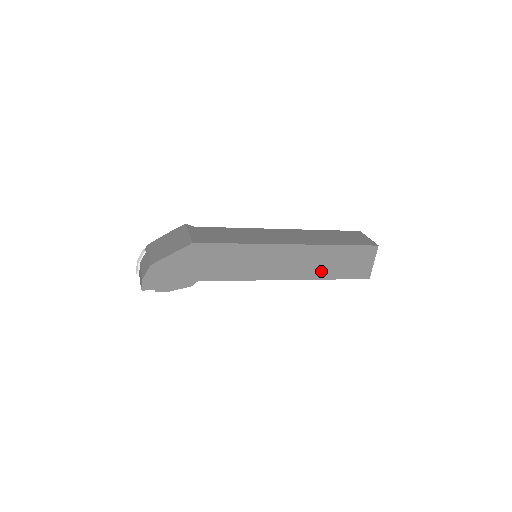
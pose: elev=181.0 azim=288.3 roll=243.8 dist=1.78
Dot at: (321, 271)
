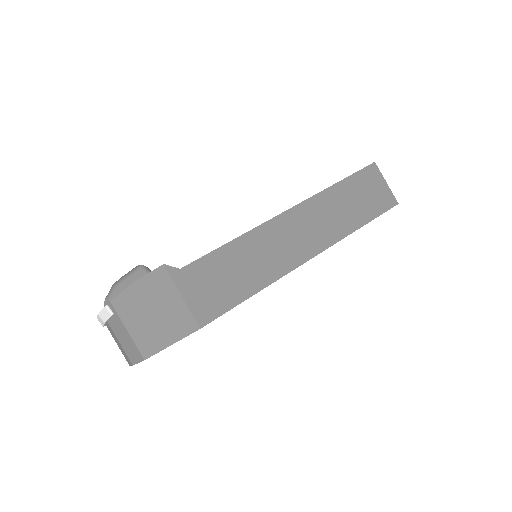
Dot at: occluded
